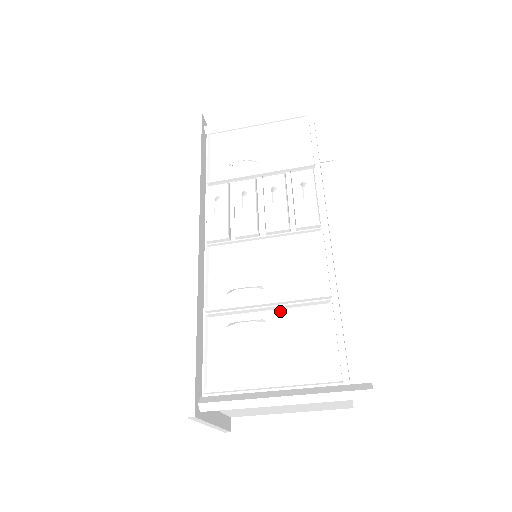
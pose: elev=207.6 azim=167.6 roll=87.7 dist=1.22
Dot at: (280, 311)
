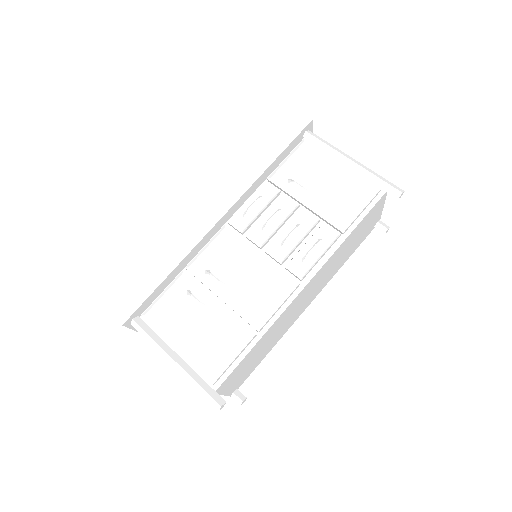
Dot at: (222, 311)
